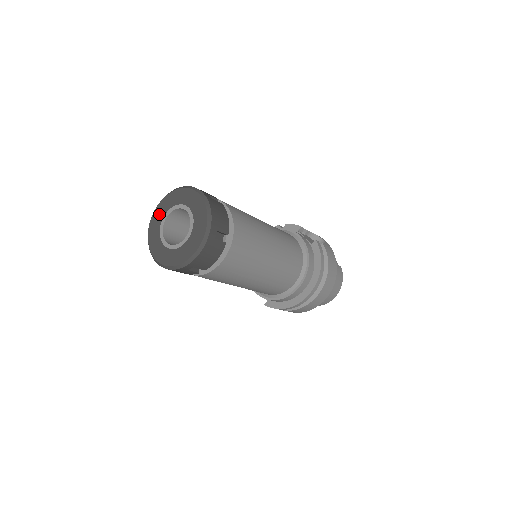
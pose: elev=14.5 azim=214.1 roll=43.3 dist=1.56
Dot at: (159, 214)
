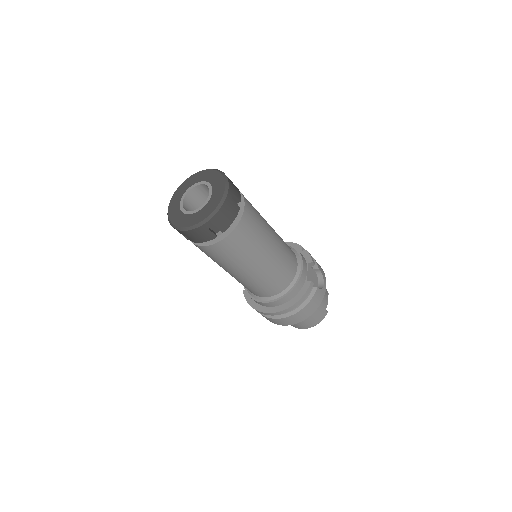
Dot at: (197, 178)
